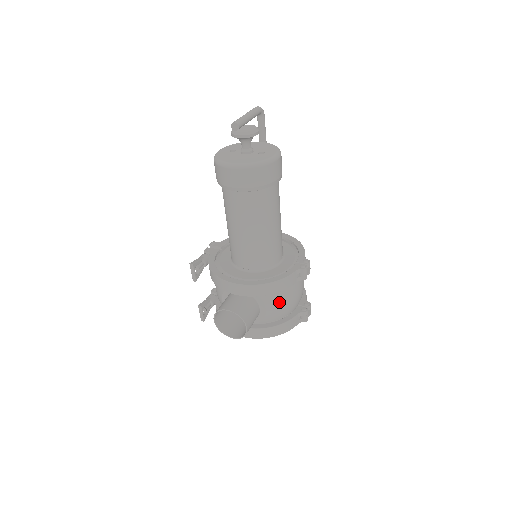
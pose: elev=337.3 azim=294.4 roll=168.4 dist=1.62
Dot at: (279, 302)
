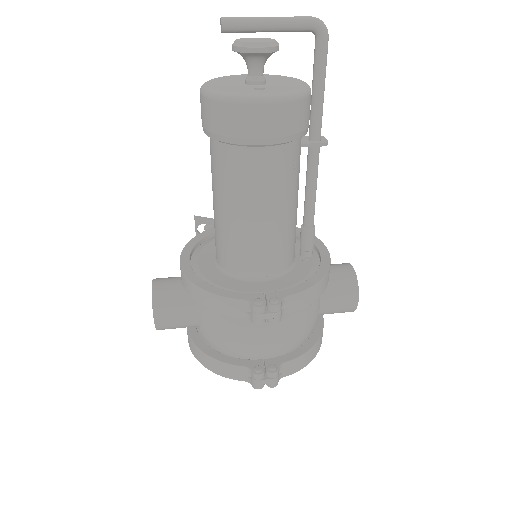
Dot at: (215, 326)
